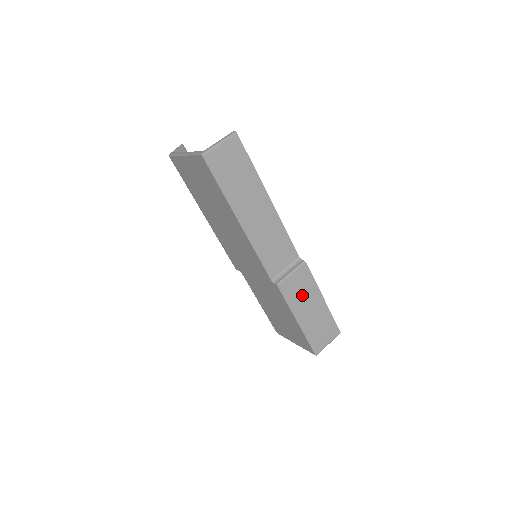
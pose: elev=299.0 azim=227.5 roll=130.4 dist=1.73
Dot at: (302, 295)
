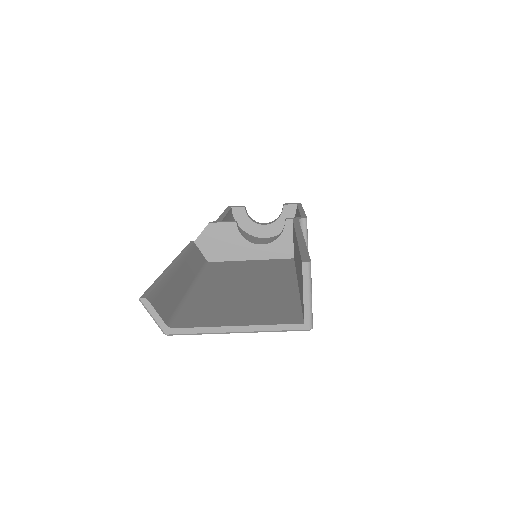
Dot at: occluded
